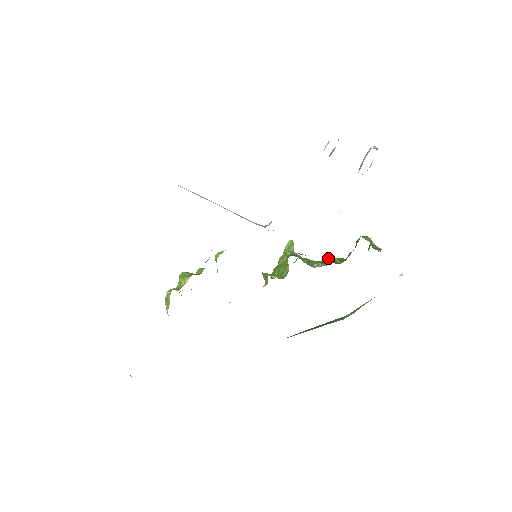
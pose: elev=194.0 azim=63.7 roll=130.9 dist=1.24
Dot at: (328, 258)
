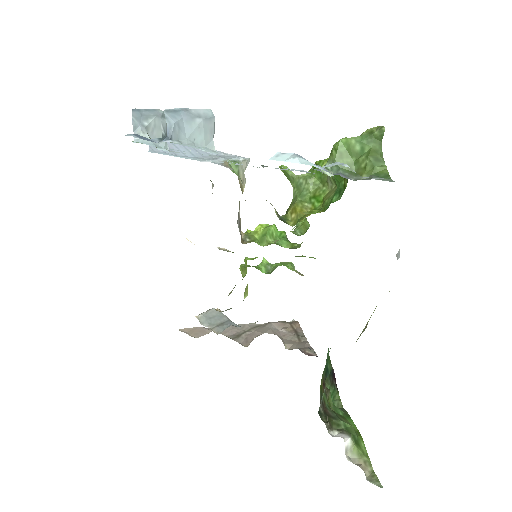
Dot at: occluded
